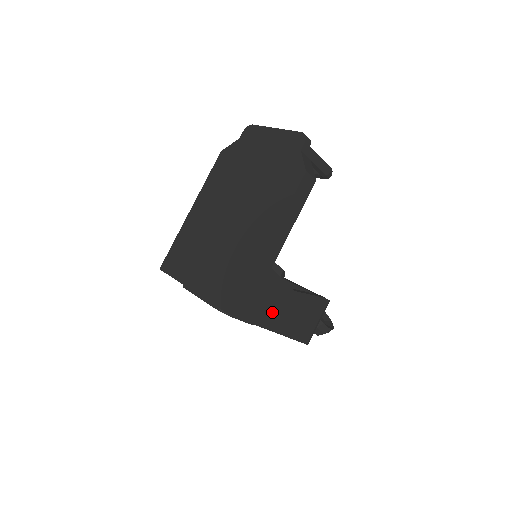
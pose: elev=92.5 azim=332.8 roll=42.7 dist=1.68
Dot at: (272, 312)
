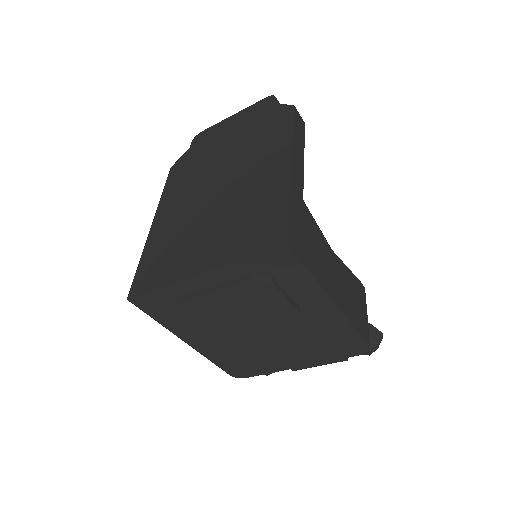
Dot at: (323, 269)
